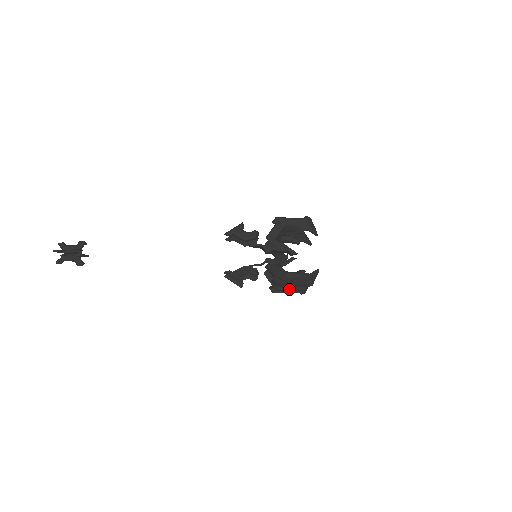
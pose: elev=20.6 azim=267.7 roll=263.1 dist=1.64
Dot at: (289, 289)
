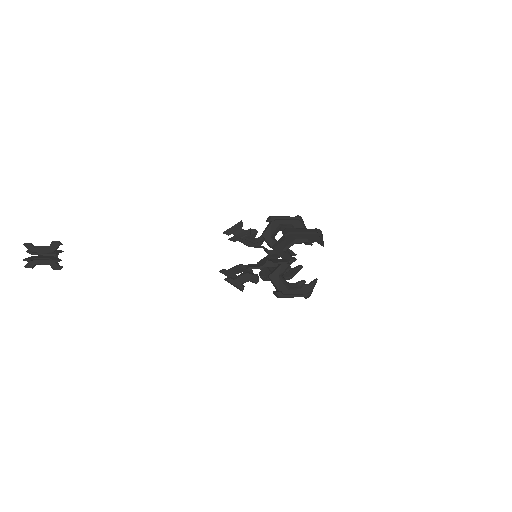
Dot at: occluded
